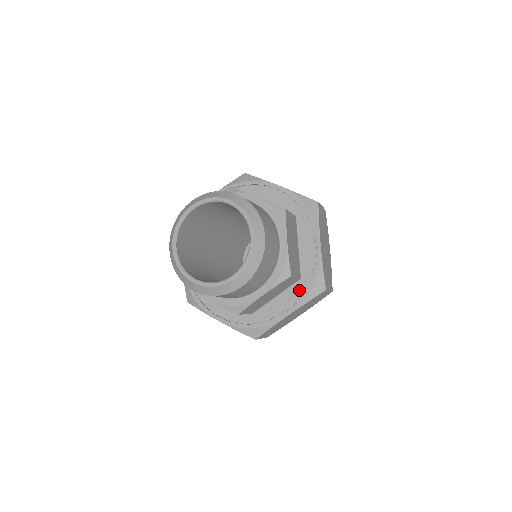
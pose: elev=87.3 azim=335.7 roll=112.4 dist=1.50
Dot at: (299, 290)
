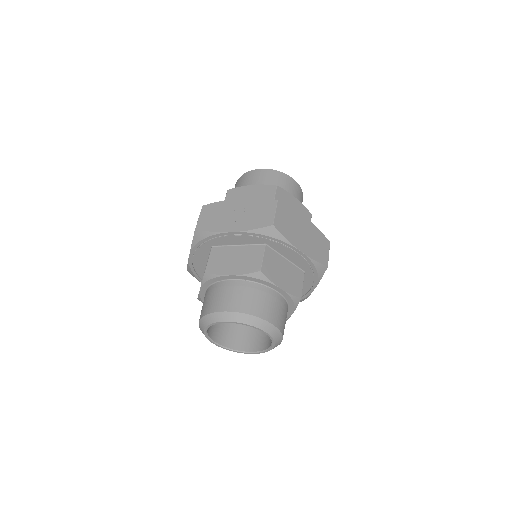
Dot at: (309, 278)
